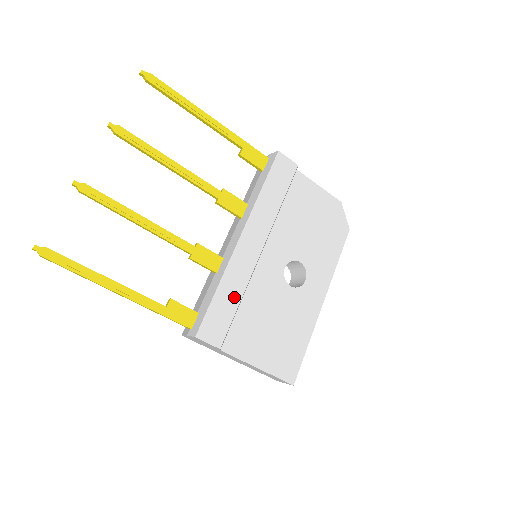
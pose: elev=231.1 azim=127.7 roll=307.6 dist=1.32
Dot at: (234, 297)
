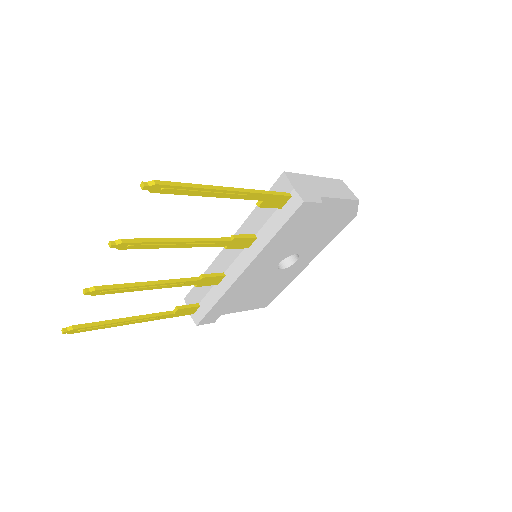
Dot at: (230, 300)
